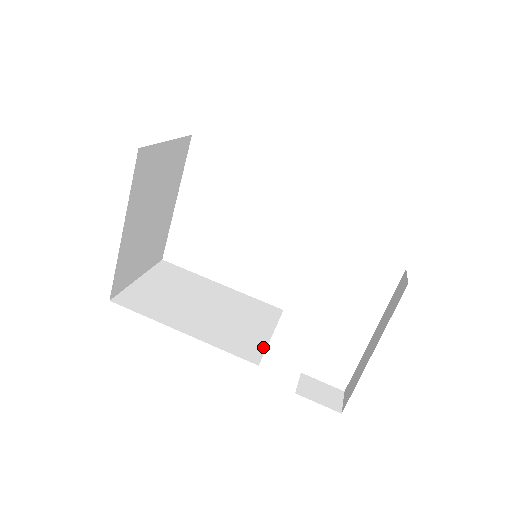
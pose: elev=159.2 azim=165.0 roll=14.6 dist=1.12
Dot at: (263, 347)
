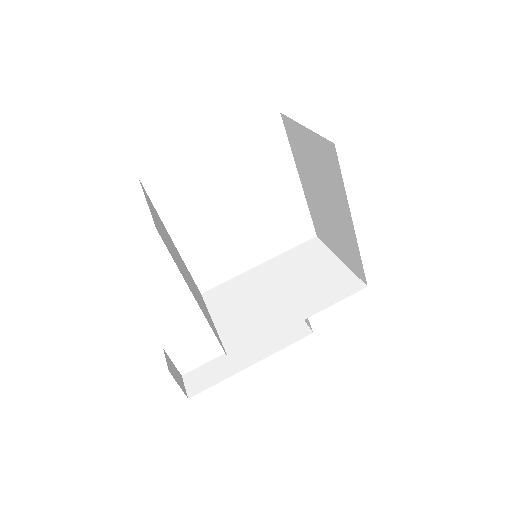
Dot at: (219, 337)
